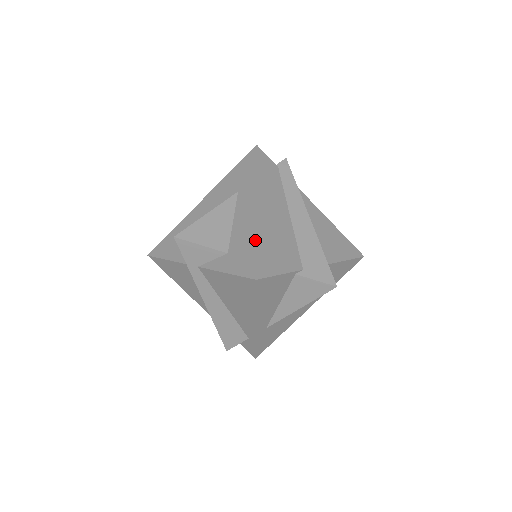
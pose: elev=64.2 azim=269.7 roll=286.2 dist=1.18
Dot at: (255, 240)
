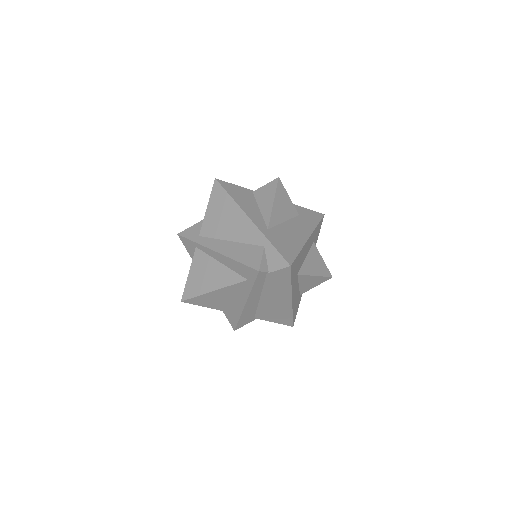
Dot at: occluded
